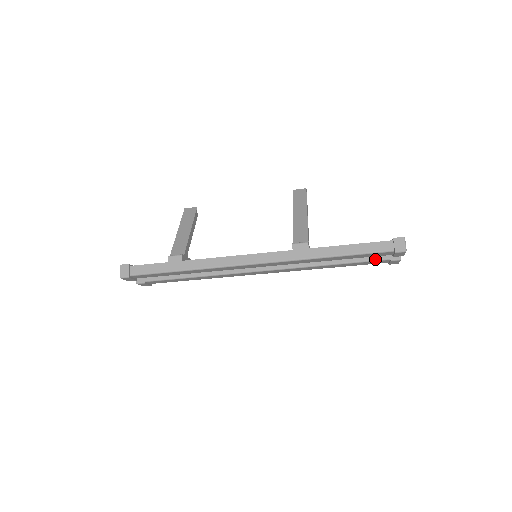
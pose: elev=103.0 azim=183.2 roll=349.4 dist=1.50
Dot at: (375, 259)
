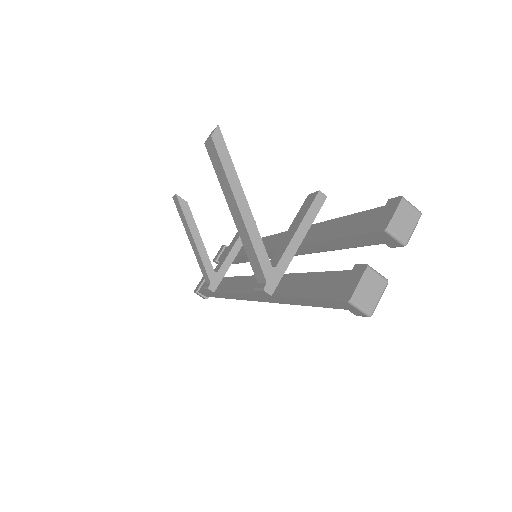
Dot at: (369, 245)
